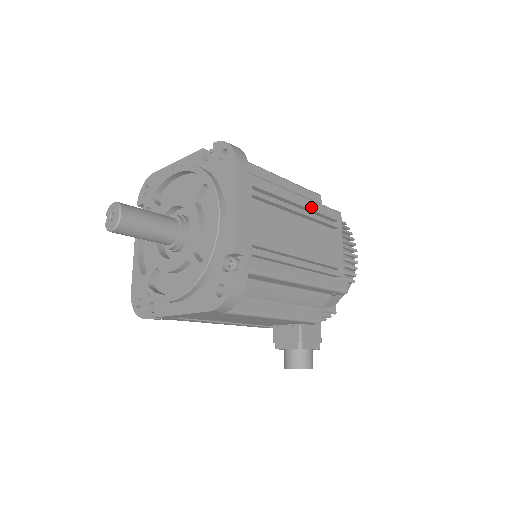
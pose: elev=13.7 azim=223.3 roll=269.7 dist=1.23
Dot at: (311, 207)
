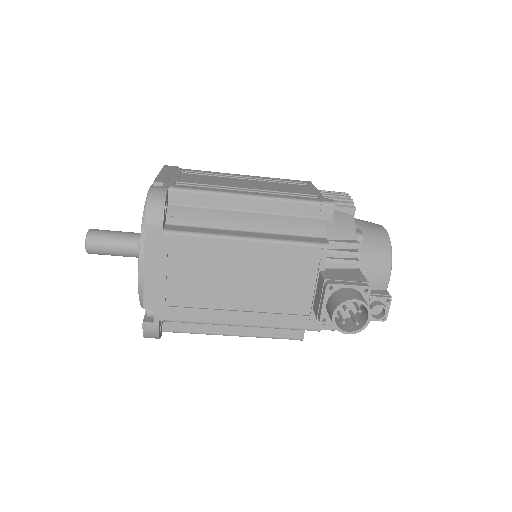
Dot at: (262, 178)
